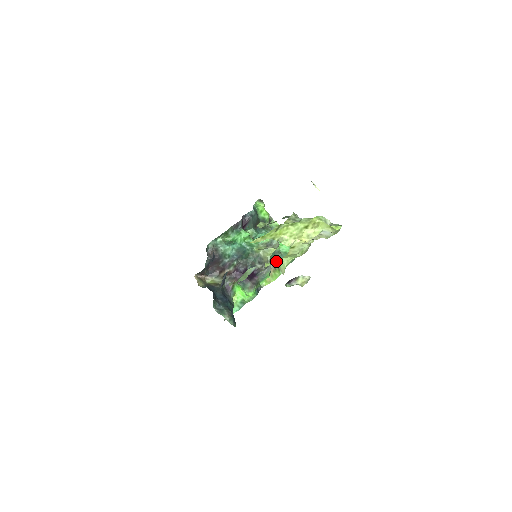
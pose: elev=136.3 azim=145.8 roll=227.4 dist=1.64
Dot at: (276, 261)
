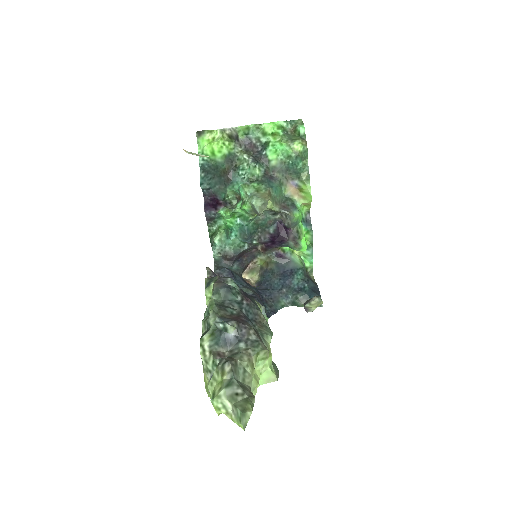
Dot at: occluded
